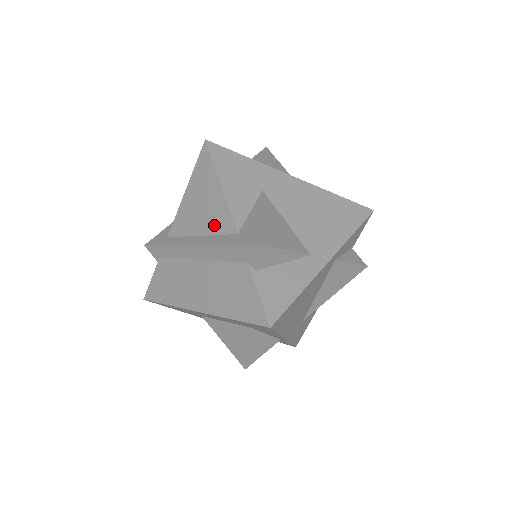
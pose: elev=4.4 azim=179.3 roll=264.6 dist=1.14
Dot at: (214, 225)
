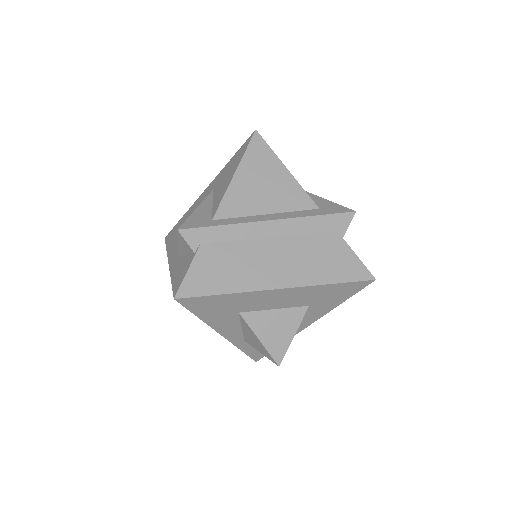
Dot at: (287, 203)
